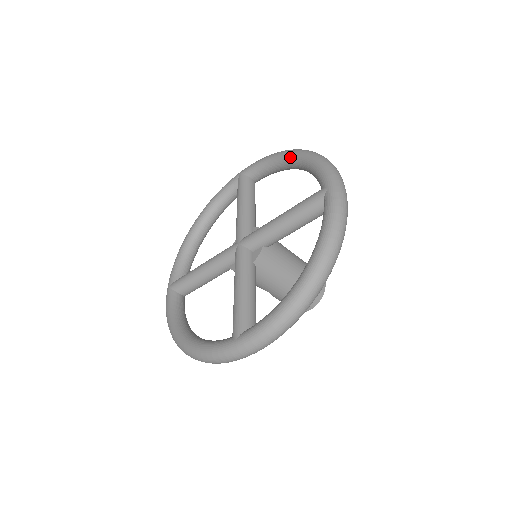
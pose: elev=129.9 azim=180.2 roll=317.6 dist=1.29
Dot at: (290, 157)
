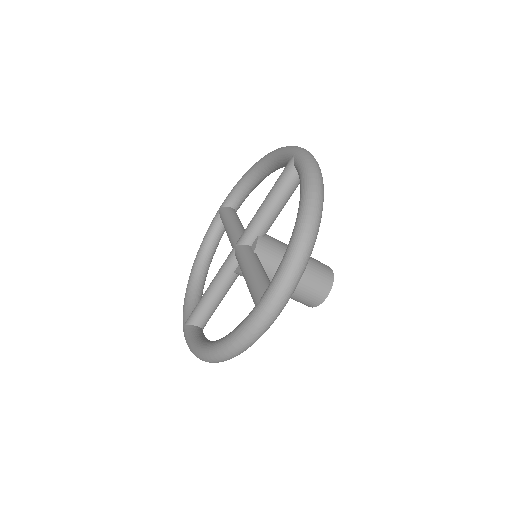
Dot at: (298, 210)
